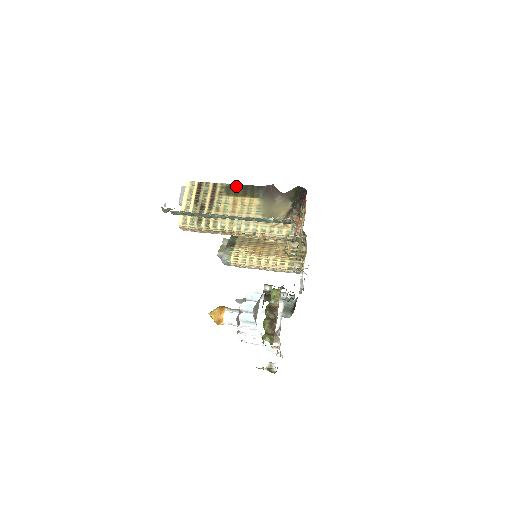
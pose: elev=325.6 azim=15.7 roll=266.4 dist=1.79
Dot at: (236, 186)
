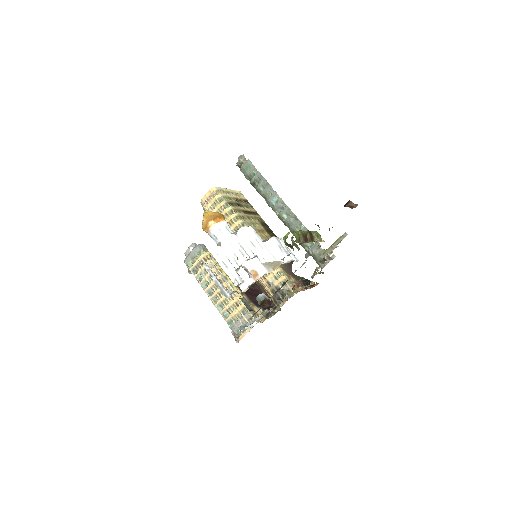
Dot at: (271, 230)
